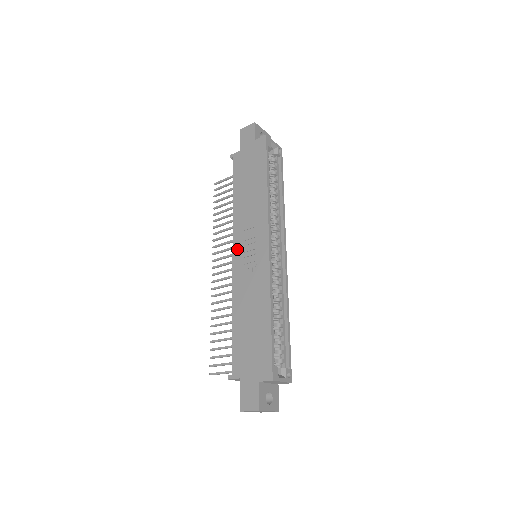
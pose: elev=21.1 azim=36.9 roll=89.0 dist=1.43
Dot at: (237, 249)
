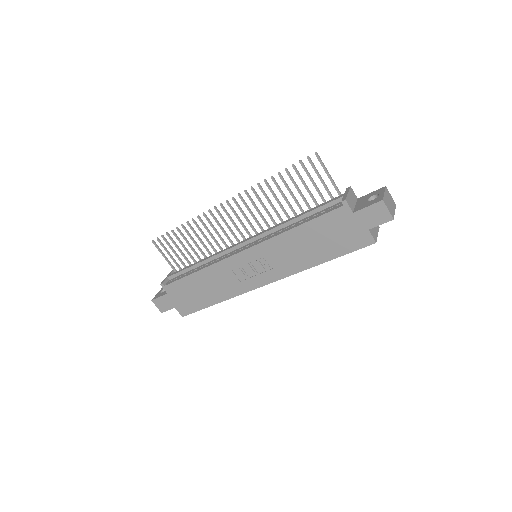
Dot at: (249, 255)
